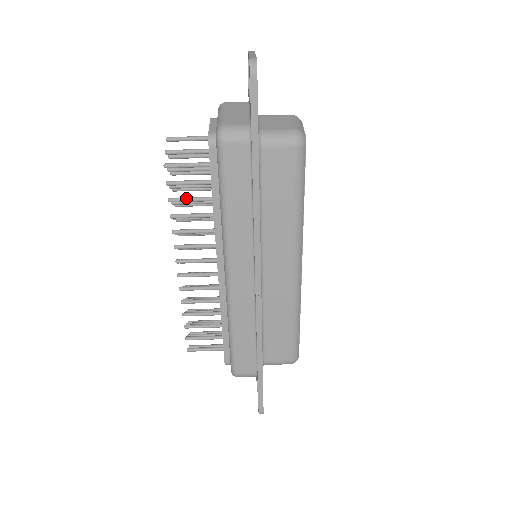
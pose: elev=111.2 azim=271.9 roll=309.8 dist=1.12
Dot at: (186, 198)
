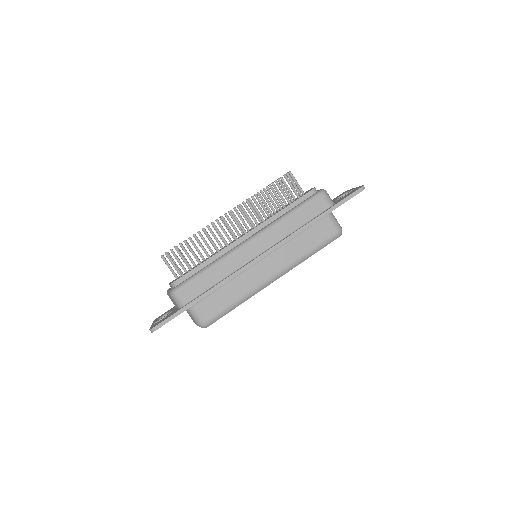
Dot at: occluded
